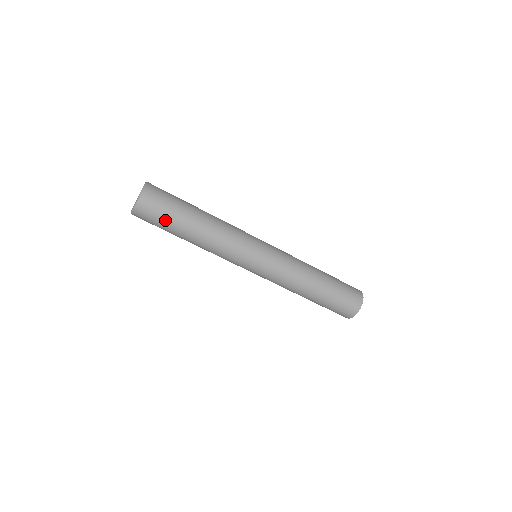
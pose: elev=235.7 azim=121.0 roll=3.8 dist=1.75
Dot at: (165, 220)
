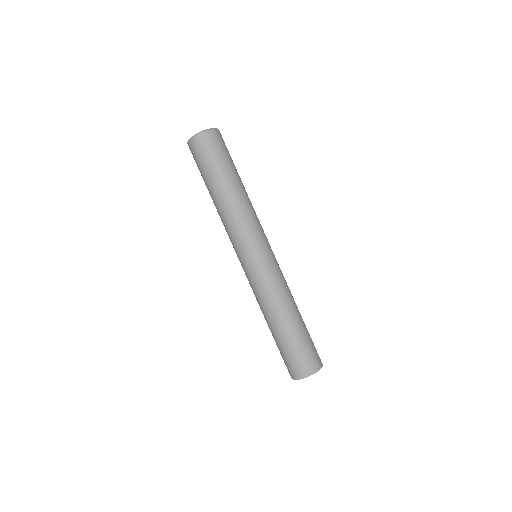
Dot at: (218, 159)
